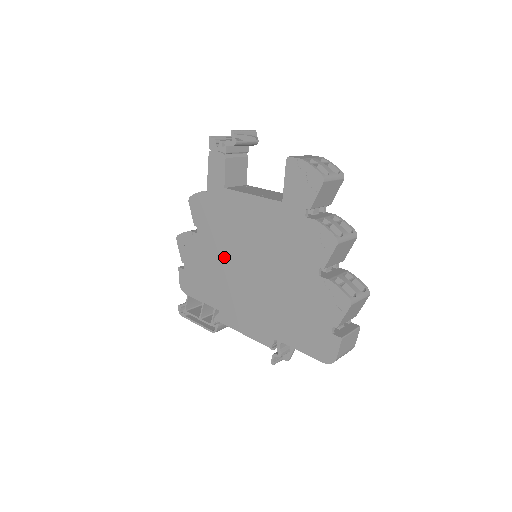
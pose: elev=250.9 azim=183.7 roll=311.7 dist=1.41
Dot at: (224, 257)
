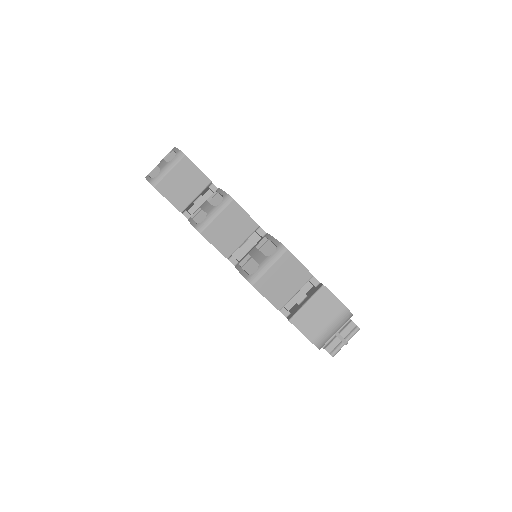
Dot at: occluded
